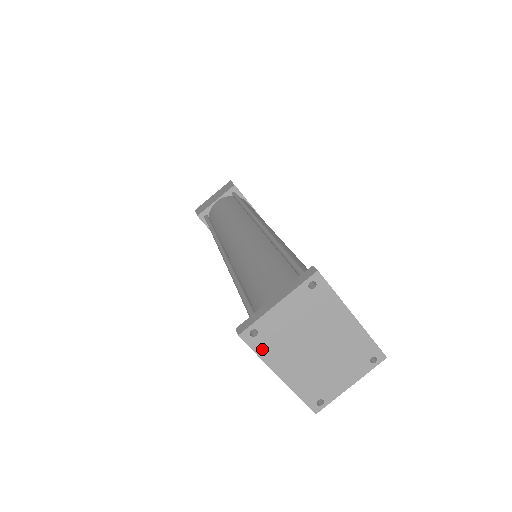
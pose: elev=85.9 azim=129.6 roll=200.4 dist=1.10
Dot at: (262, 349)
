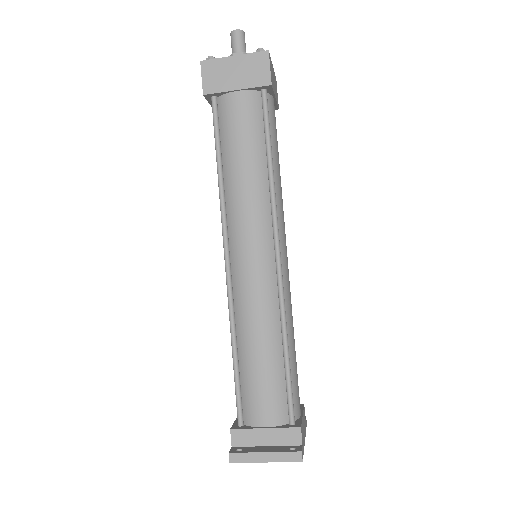
Dot at: occluded
